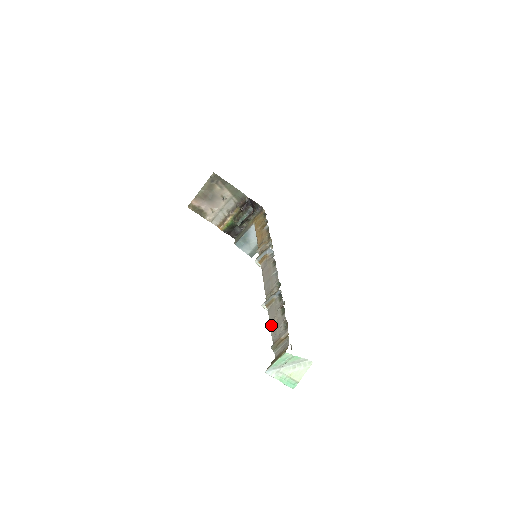
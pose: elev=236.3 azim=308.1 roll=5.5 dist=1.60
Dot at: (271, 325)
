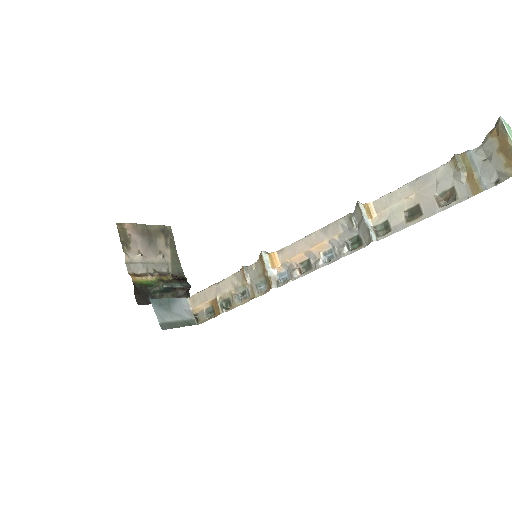
Dot at: (411, 181)
